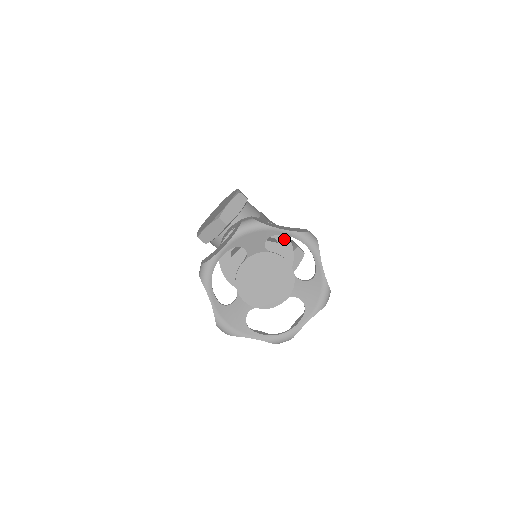
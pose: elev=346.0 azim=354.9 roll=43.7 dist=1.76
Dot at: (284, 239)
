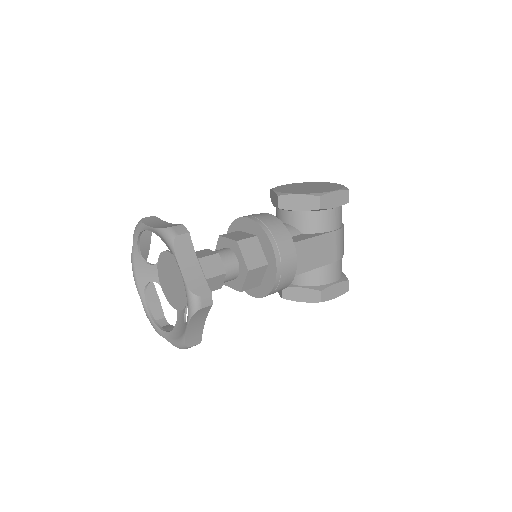
Dot at: (273, 273)
